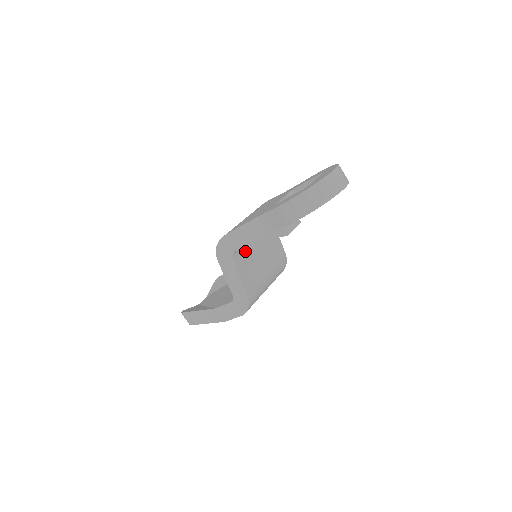
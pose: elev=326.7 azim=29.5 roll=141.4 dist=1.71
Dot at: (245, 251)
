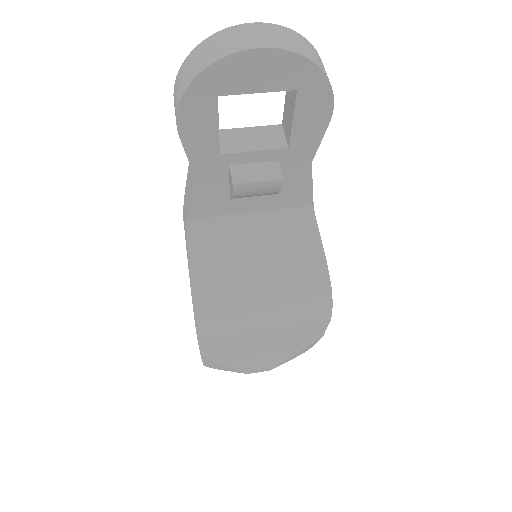
Dot at: (221, 233)
